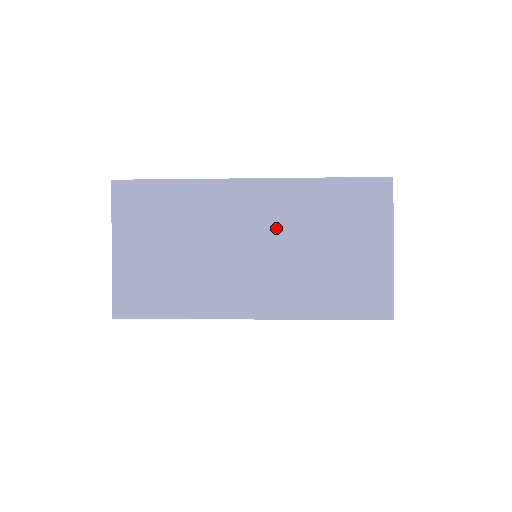
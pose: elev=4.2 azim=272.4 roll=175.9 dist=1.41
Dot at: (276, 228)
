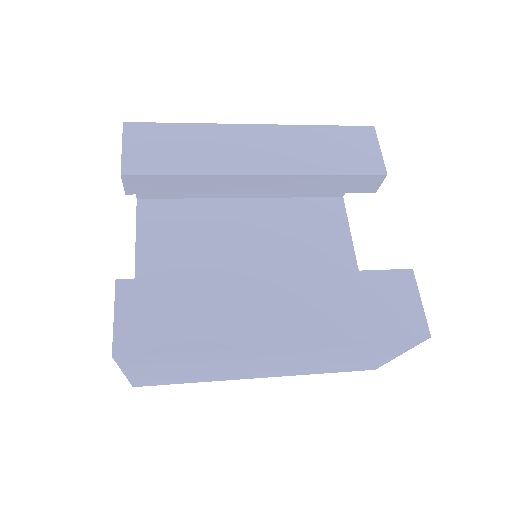
Dot at: (297, 358)
